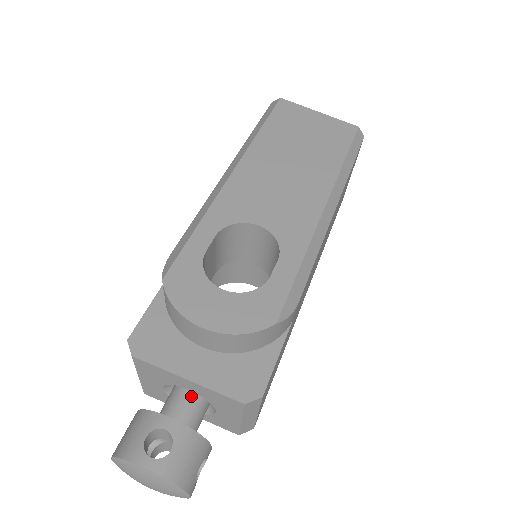
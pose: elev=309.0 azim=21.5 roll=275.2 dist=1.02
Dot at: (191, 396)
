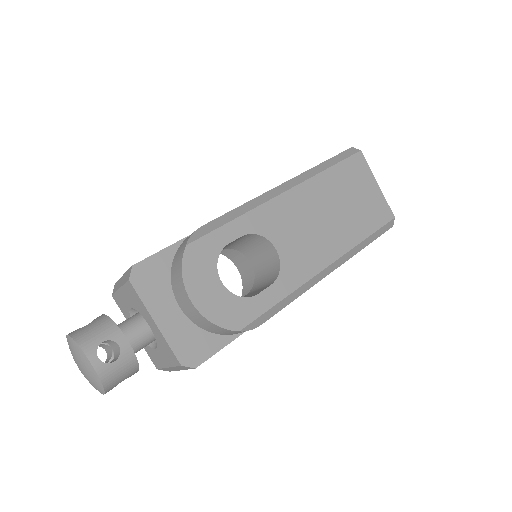
Dot at: (148, 330)
